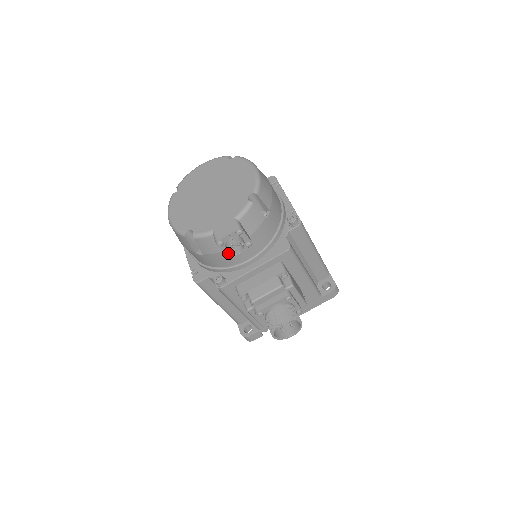
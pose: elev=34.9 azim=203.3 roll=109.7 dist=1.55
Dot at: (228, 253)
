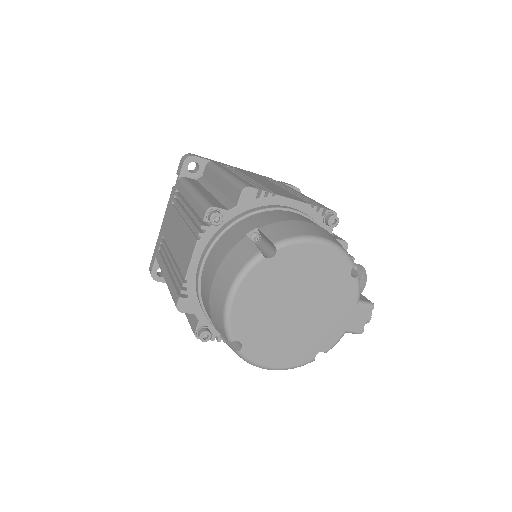
Dot at: occluded
